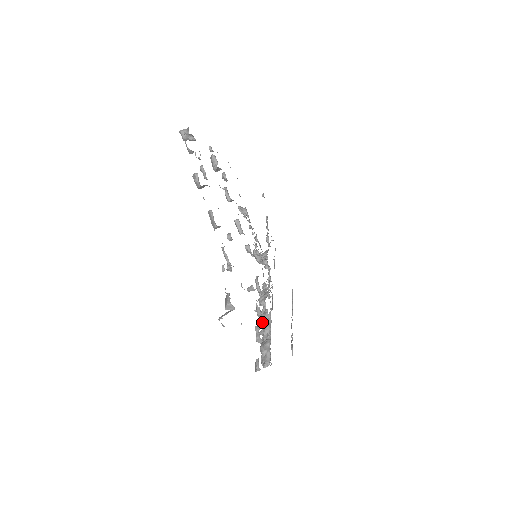
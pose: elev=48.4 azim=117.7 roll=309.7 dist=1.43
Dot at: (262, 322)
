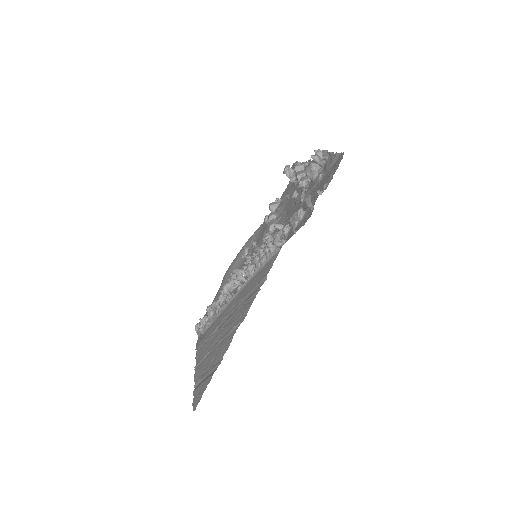
Dot at: occluded
